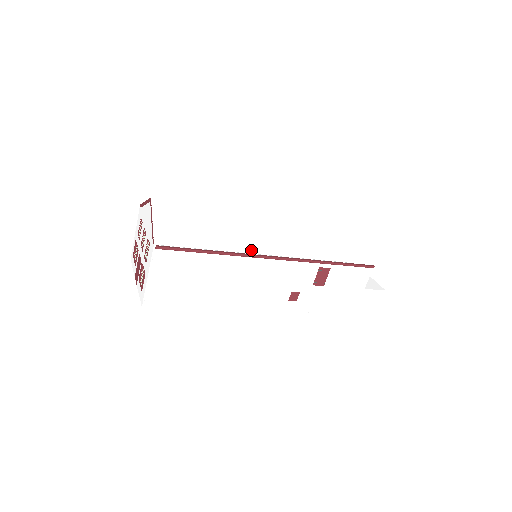
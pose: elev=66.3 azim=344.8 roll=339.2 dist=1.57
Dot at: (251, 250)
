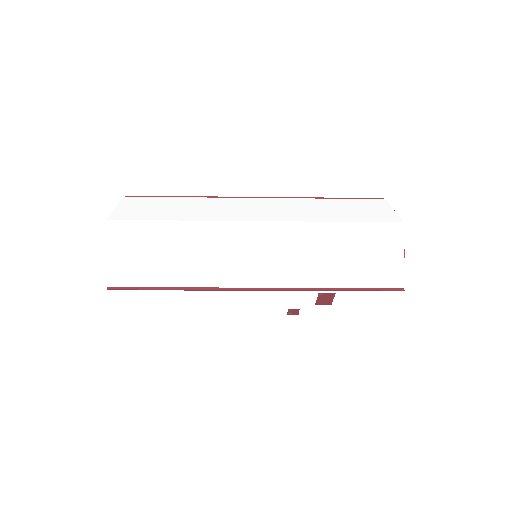
Dot at: (221, 282)
